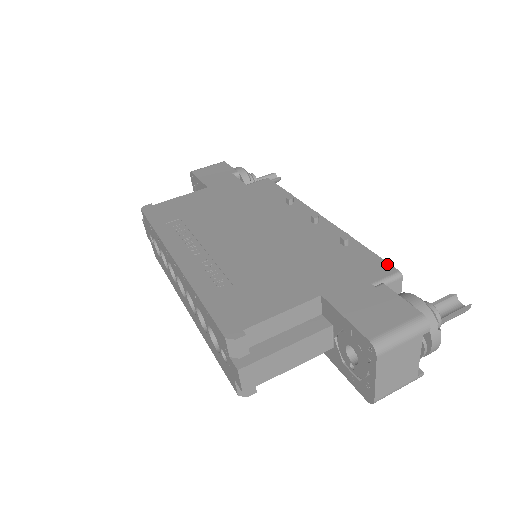
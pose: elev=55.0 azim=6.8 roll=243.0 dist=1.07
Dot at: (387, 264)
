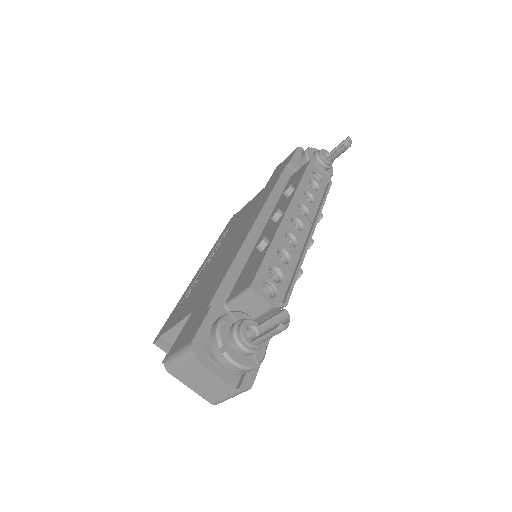
Dot at: (254, 275)
